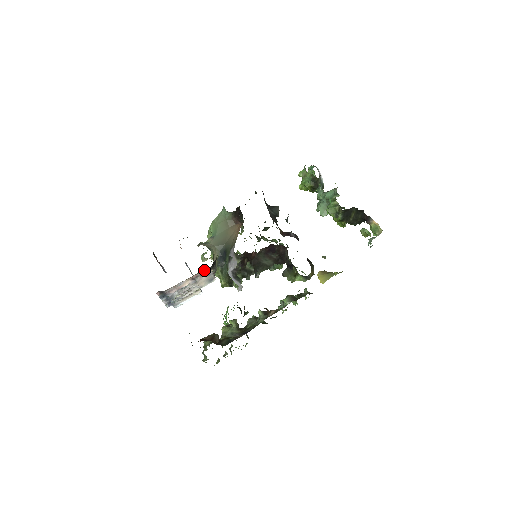
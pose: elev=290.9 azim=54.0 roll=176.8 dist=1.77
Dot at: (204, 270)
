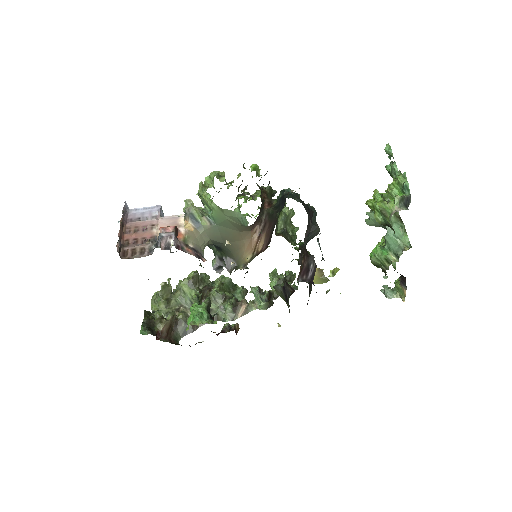
Dot at: occluded
